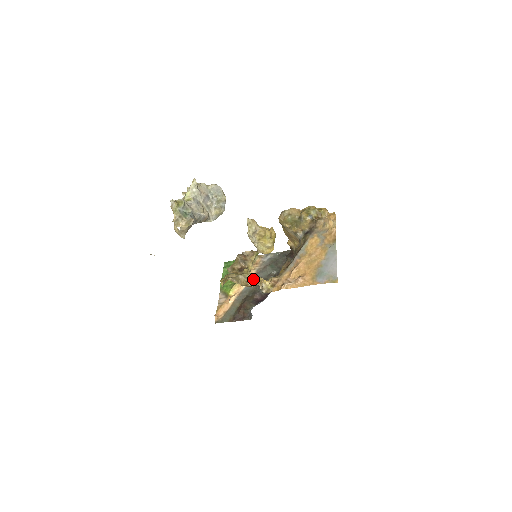
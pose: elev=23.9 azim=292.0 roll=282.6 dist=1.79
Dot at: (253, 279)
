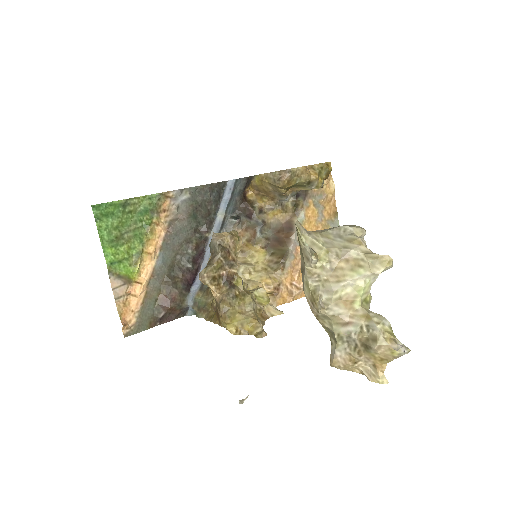
Dot at: (255, 296)
